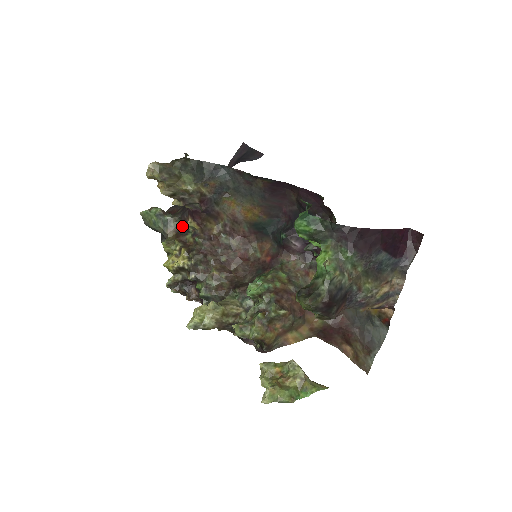
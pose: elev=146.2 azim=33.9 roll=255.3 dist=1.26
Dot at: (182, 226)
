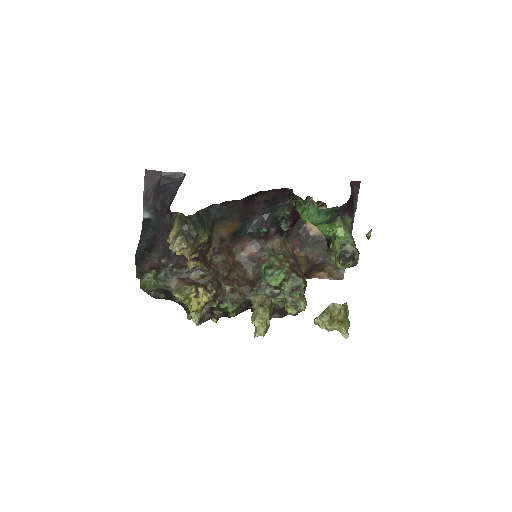
Dot at: (177, 272)
